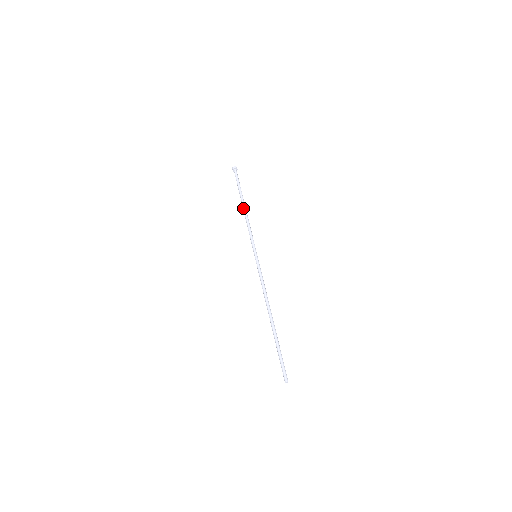
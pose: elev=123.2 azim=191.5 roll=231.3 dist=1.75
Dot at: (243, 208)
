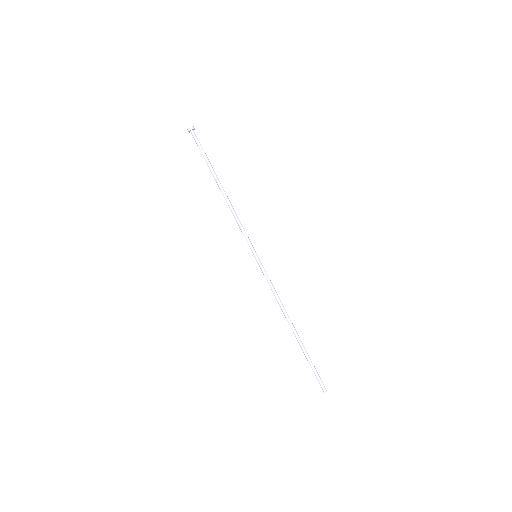
Dot at: (221, 191)
